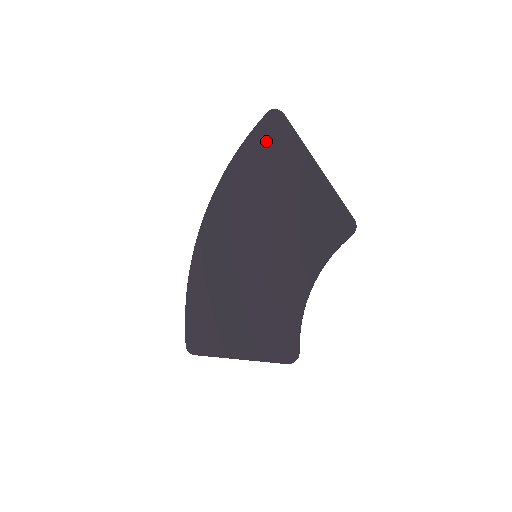
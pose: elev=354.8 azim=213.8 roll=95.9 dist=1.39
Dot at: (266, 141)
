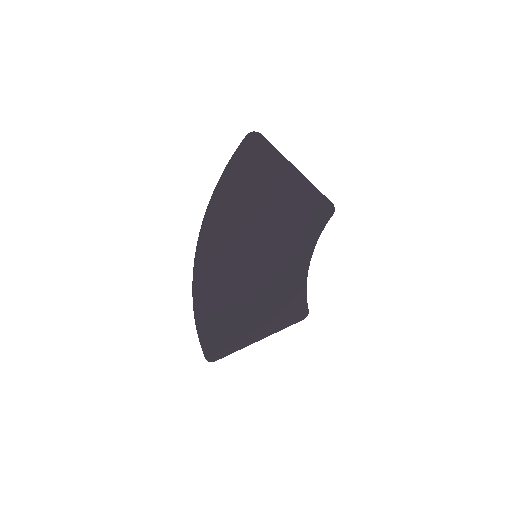
Dot at: (252, 161)
